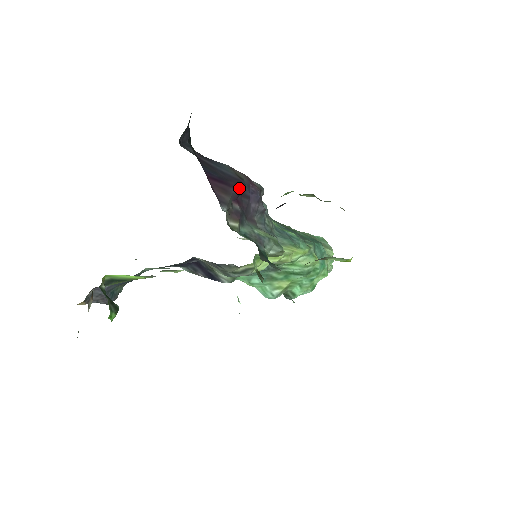
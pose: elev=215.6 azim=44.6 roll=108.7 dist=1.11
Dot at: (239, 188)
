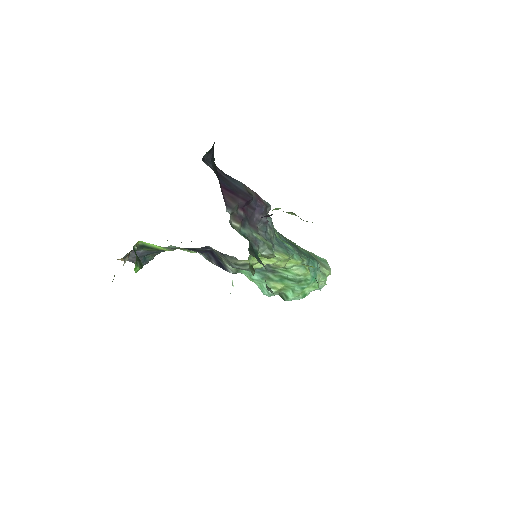
Dot at: (246, 200)
